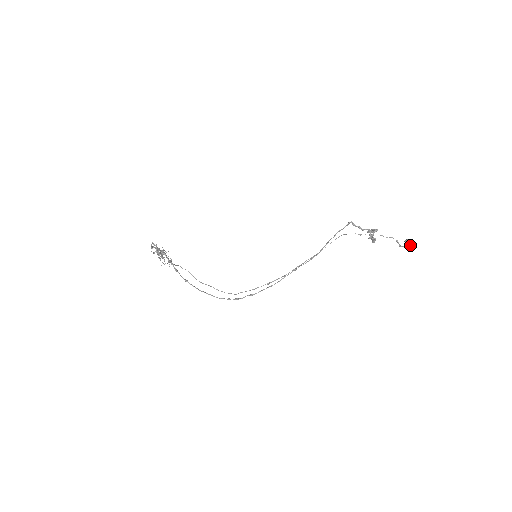
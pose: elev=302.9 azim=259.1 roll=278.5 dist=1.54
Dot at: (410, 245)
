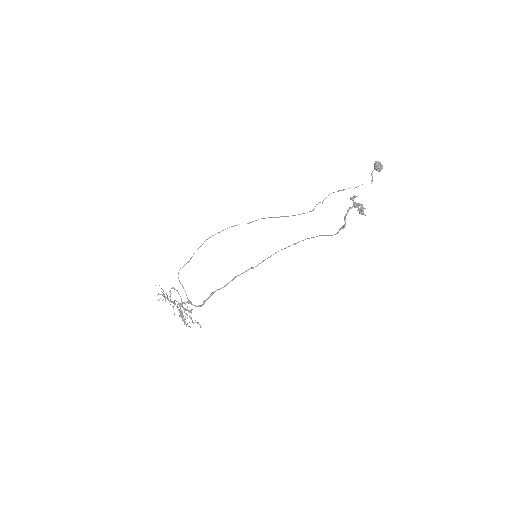
Dot at: (381, 169)
